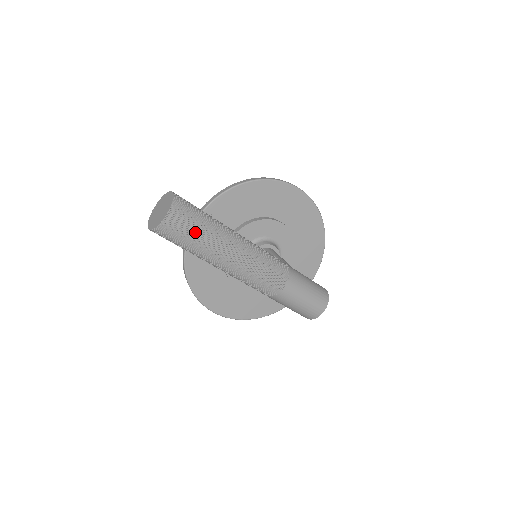
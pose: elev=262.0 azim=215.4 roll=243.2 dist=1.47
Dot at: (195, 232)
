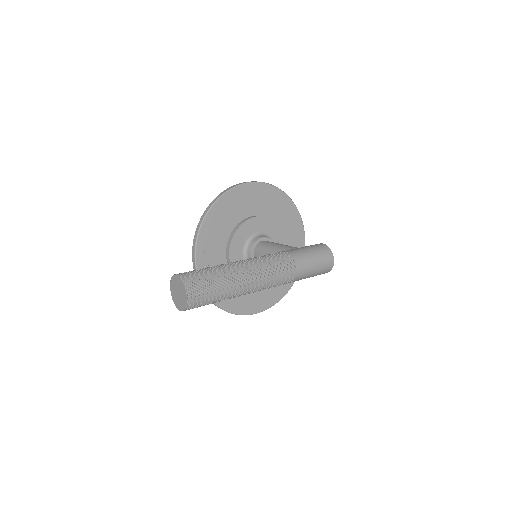
Dot at: (213, 289)
